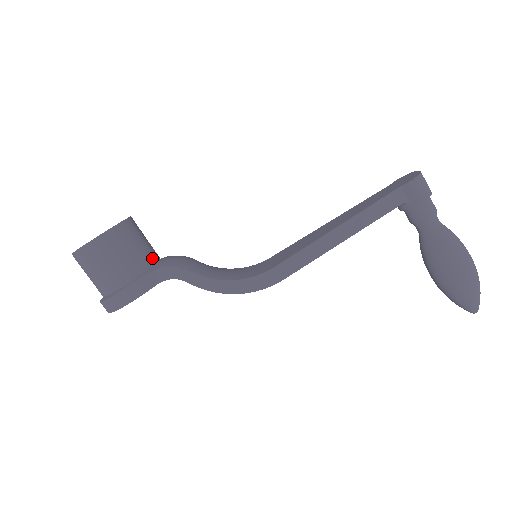
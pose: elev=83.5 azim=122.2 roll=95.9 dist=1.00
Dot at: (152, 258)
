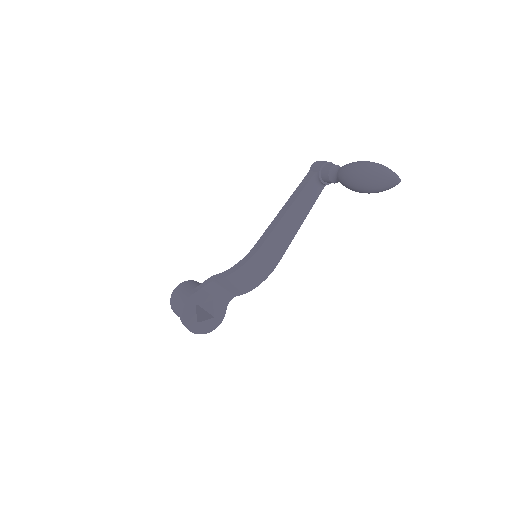
Dot at: occluded
